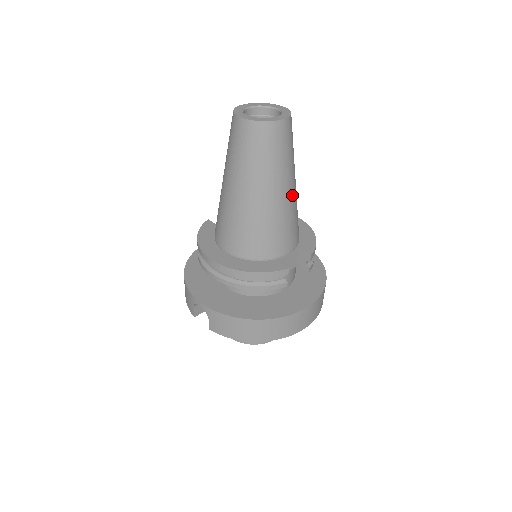
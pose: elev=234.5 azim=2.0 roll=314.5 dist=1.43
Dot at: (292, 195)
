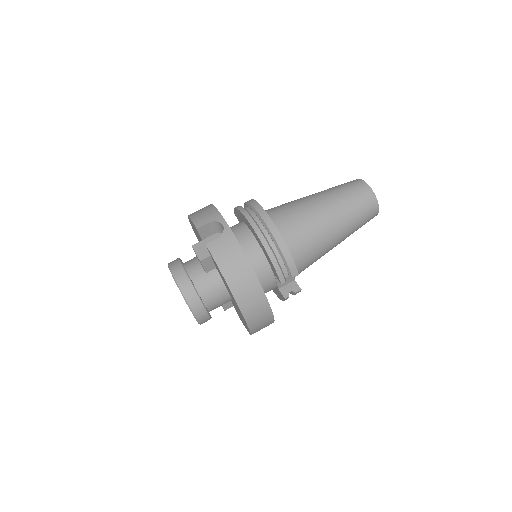
Dot at: (332, 248)
